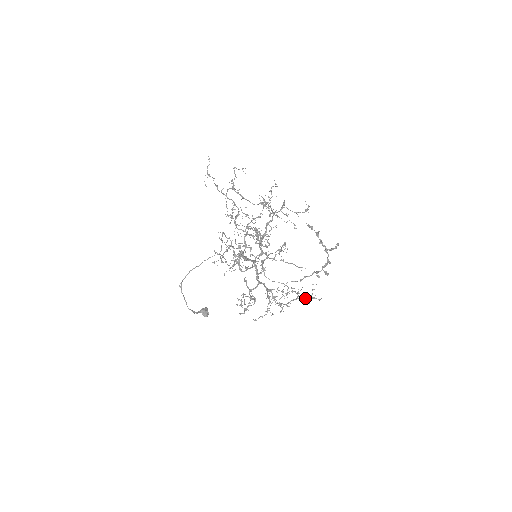
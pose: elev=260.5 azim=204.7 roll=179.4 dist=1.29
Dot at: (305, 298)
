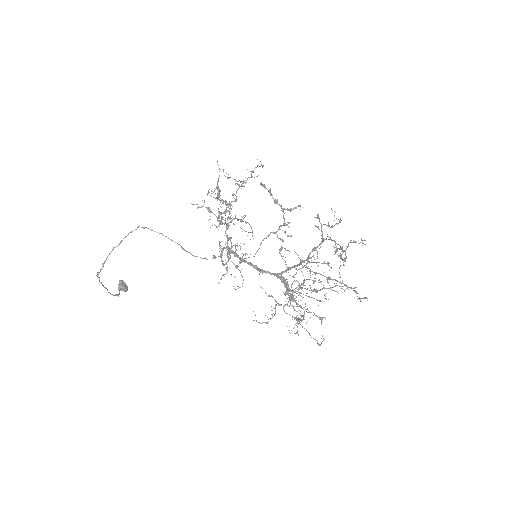
Dot at: occluded
